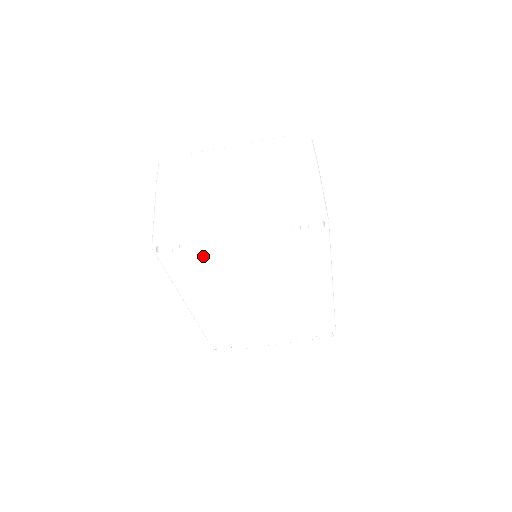
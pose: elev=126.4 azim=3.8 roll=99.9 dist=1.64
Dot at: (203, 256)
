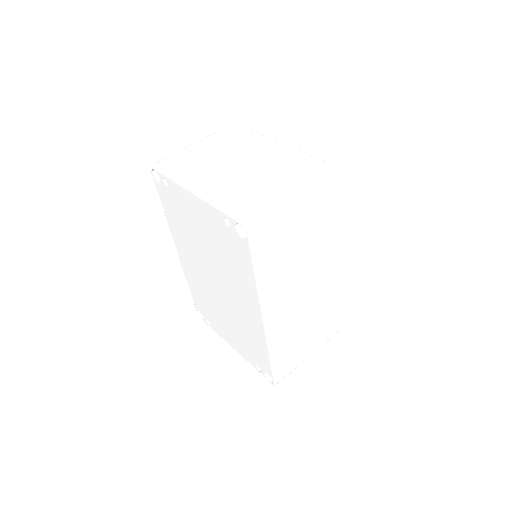
Dot at: (177, 202)
